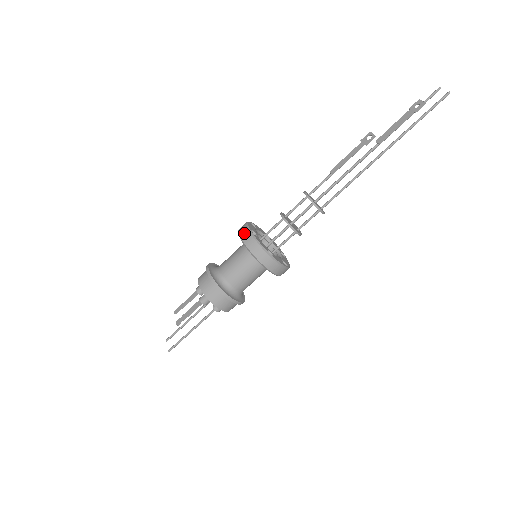
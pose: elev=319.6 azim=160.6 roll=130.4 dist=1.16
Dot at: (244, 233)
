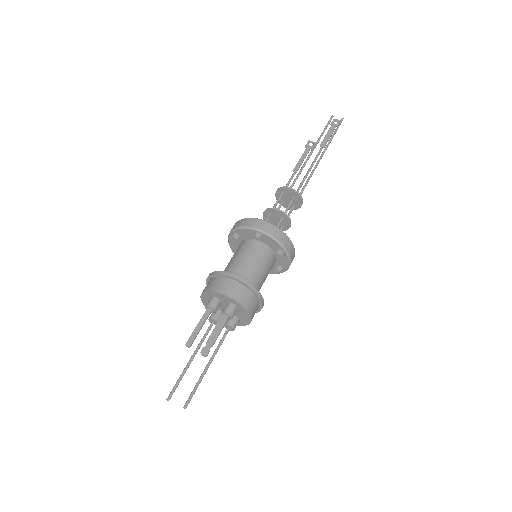
Dot at: (259, 223)
